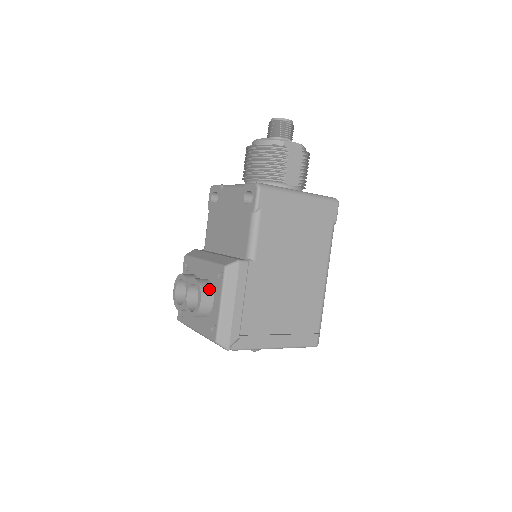
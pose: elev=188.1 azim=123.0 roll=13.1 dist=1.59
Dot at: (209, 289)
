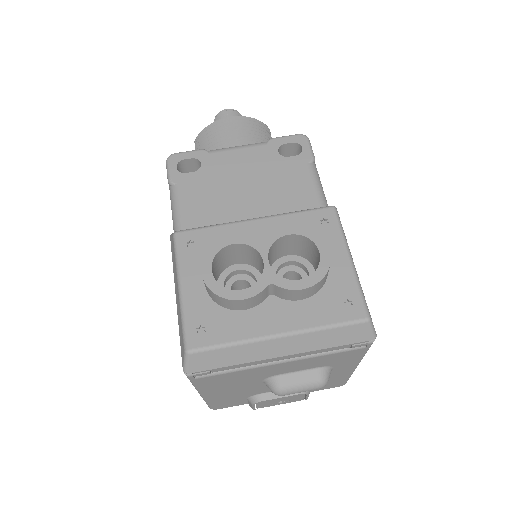
Dot at: occluded
